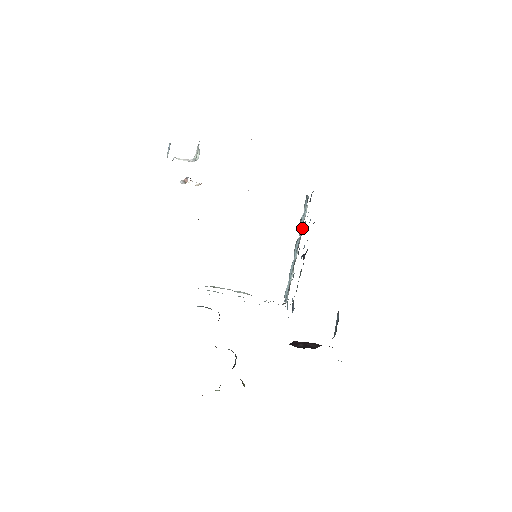
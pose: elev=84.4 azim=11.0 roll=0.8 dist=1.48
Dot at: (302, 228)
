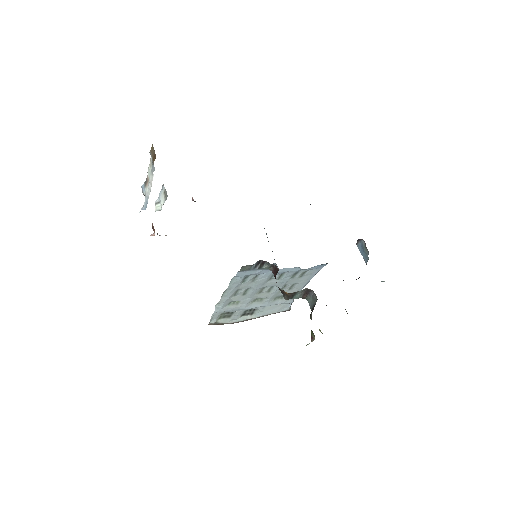
Dot at: occluded
